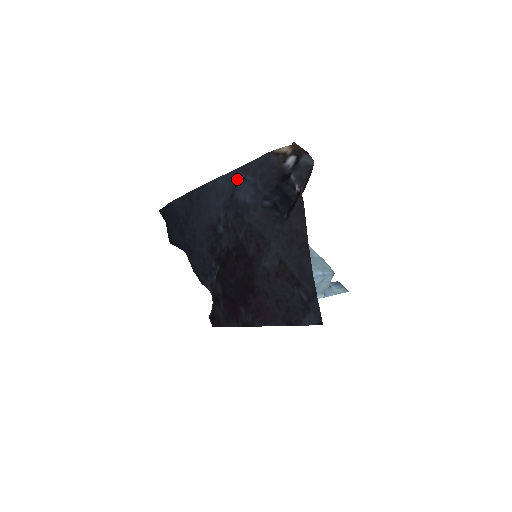
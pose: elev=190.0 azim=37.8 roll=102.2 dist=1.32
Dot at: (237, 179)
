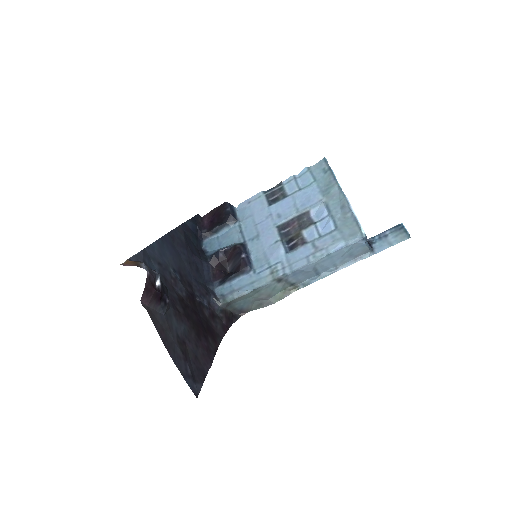
Dot at: (150, 256)
